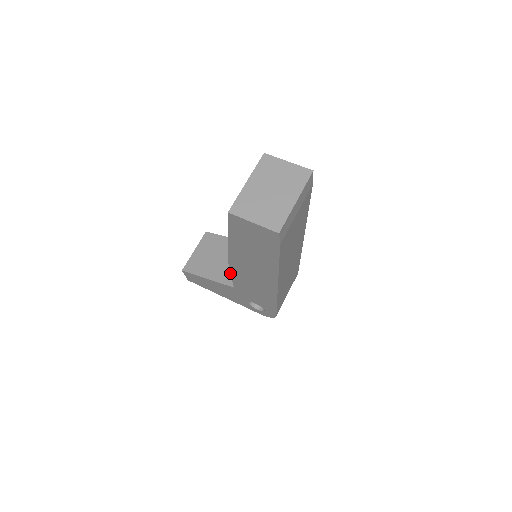
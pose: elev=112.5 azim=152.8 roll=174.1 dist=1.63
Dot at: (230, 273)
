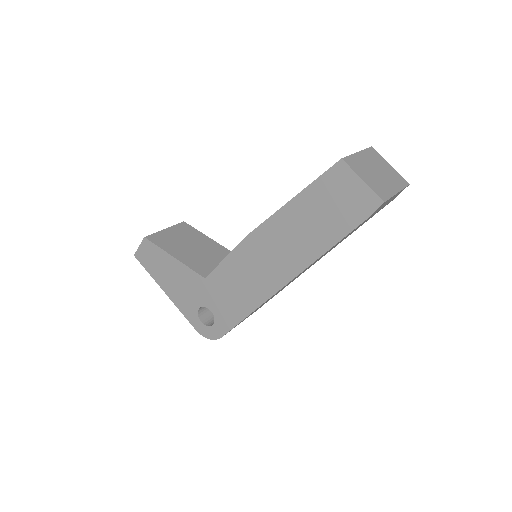
Dot at: (204, 265)
